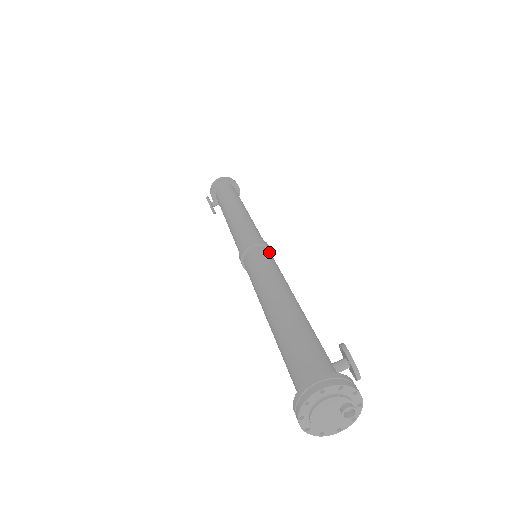
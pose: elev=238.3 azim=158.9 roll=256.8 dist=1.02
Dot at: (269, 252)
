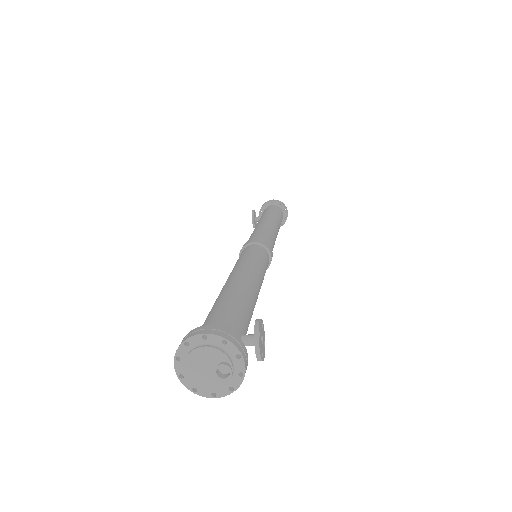
Dot at: (267, 253)
